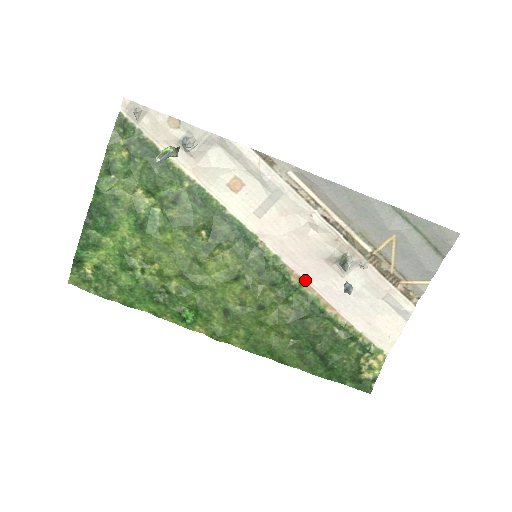
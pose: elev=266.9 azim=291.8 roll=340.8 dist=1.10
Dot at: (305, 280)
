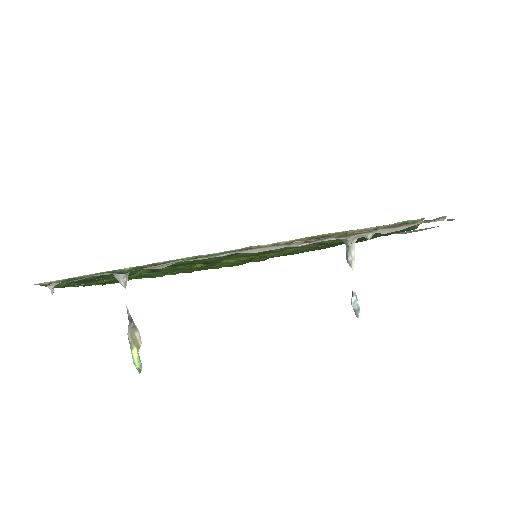
Dot at: (314, 236)
